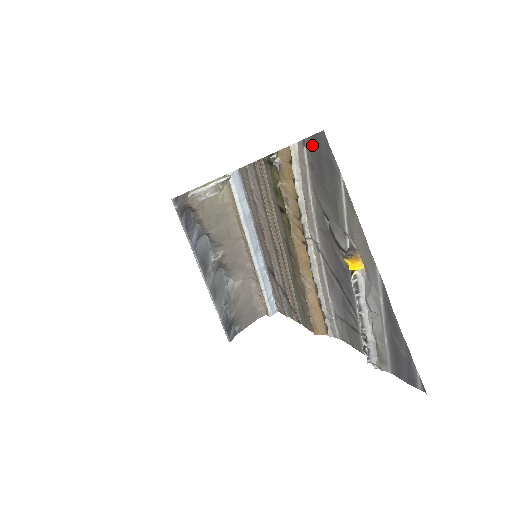
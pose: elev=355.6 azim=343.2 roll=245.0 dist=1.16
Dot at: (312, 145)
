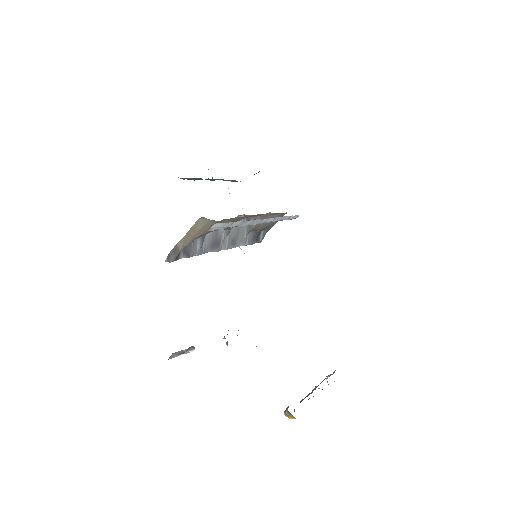
Dot at: occluded
